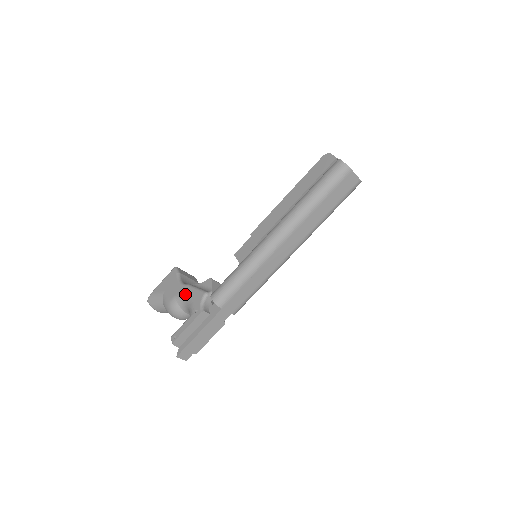
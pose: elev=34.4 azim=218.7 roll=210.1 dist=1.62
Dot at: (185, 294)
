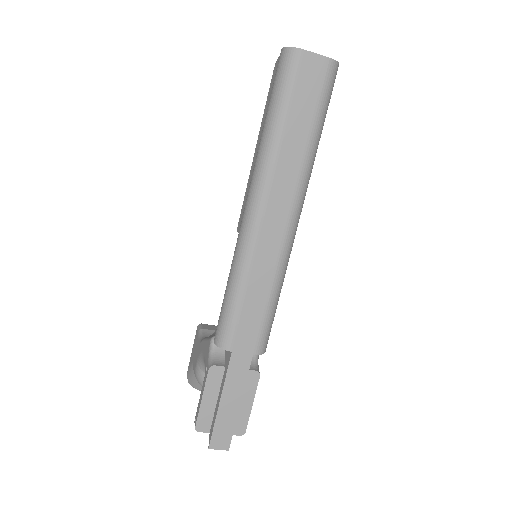
Dot at: (201, 353)
